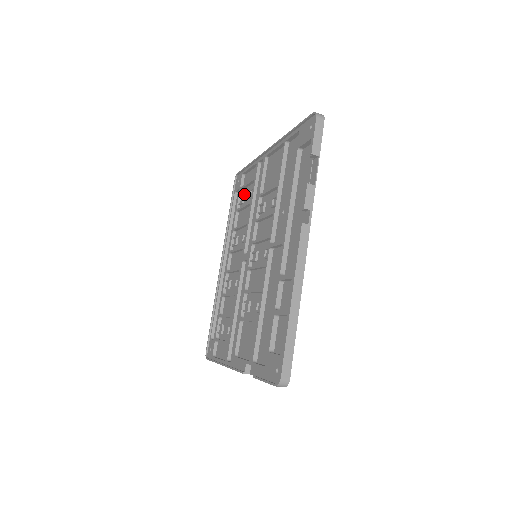
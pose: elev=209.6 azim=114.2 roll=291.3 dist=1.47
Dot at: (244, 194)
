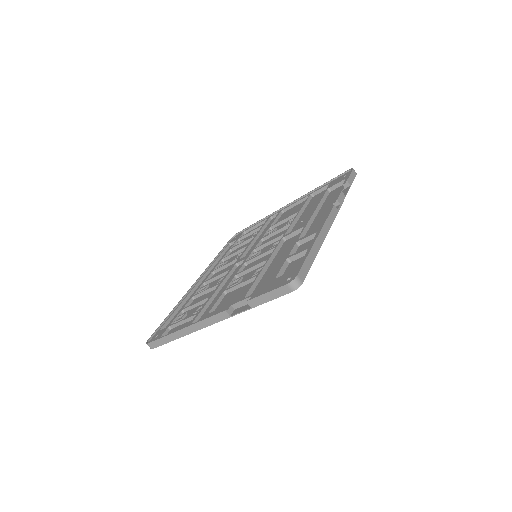
Dot at: occluded
